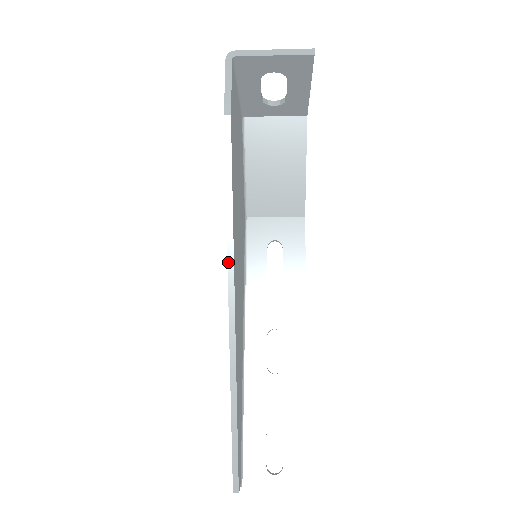
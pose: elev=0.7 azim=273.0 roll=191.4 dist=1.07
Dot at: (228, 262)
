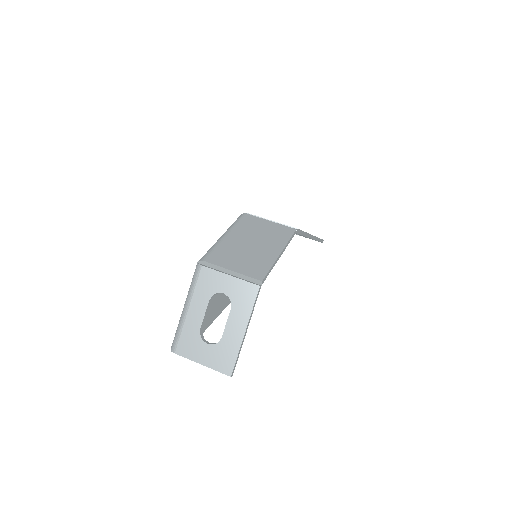
Dot at: occluded
